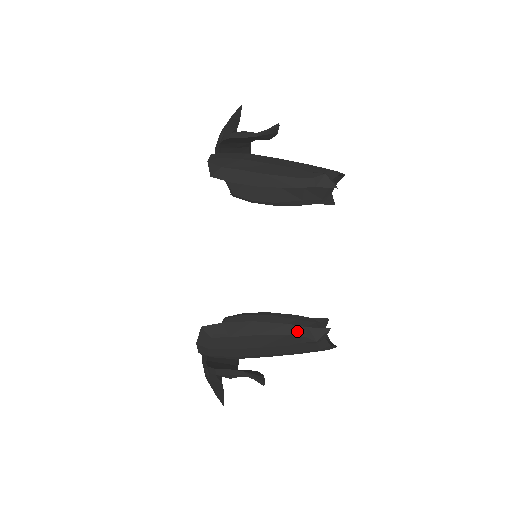
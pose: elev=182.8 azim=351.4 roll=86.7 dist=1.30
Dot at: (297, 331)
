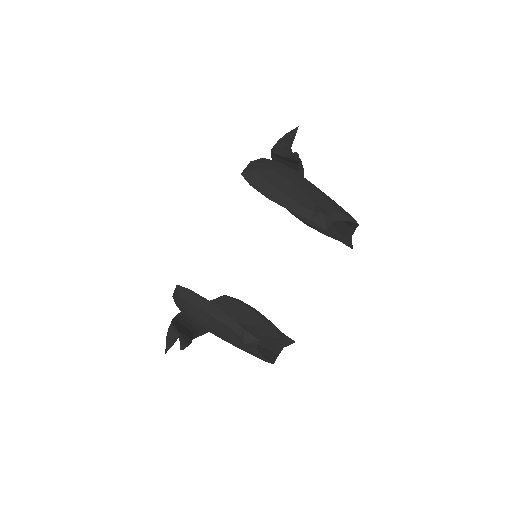
Dot at: (235, 327)
